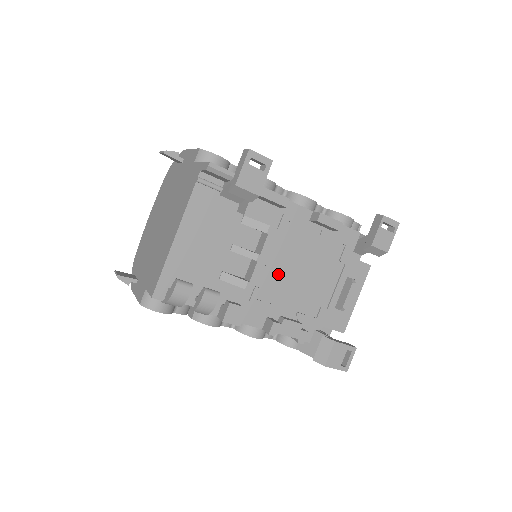
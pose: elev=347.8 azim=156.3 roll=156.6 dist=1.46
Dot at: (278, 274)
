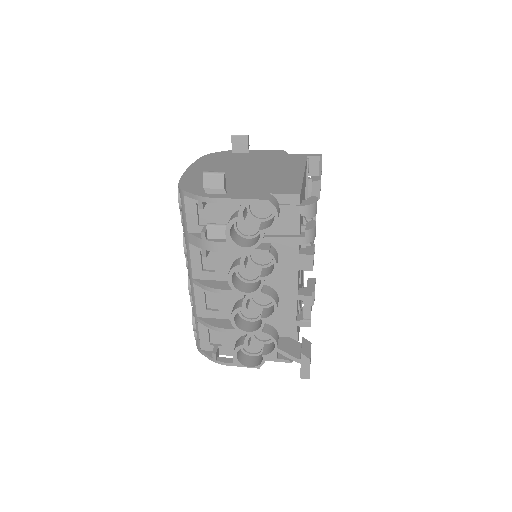
Dot at: occluded
